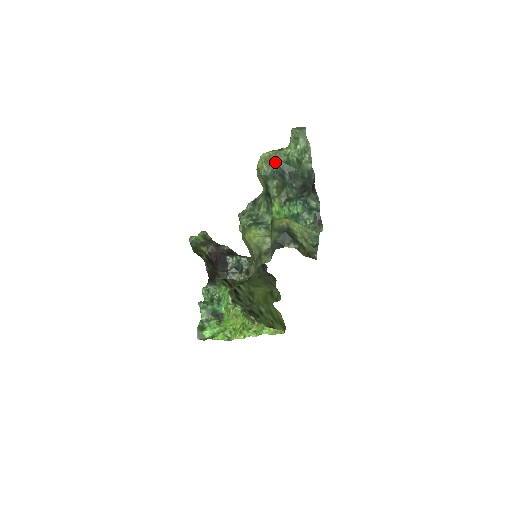
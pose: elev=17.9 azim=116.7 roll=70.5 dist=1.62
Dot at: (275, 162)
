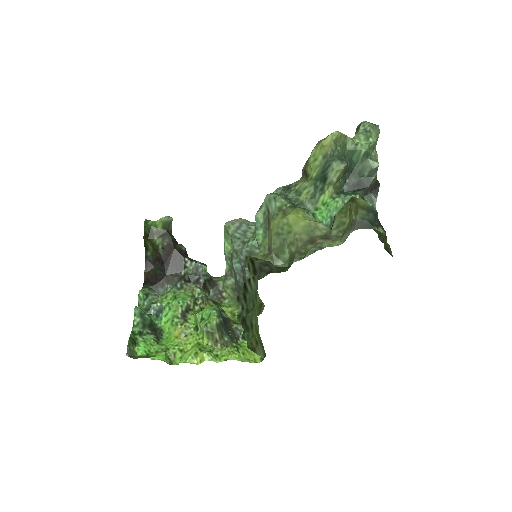
Dot at: (341, 146)
